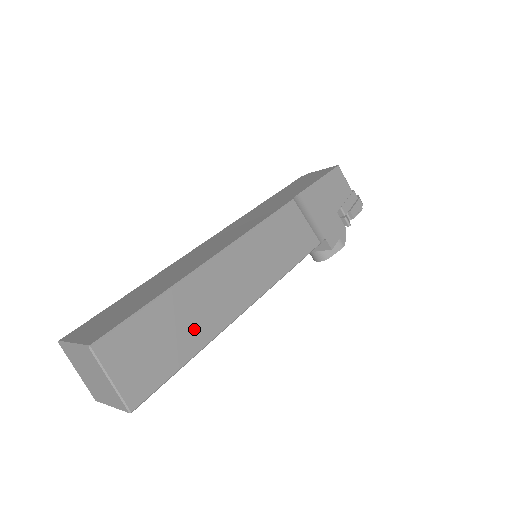
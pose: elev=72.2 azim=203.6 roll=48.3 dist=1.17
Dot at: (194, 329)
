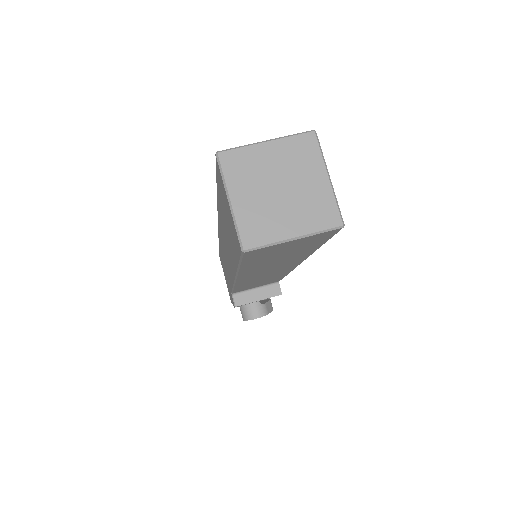
Dot at: occluded
